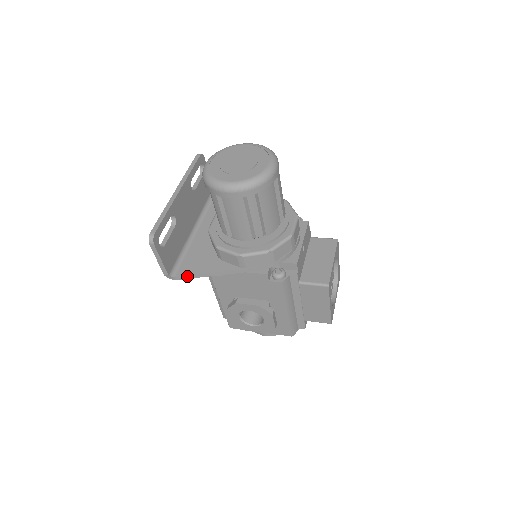
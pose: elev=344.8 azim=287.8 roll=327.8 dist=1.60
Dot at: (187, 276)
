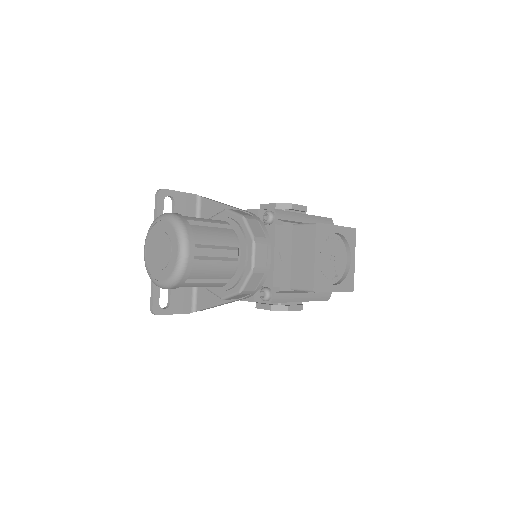
Dot at: (204, 309)
